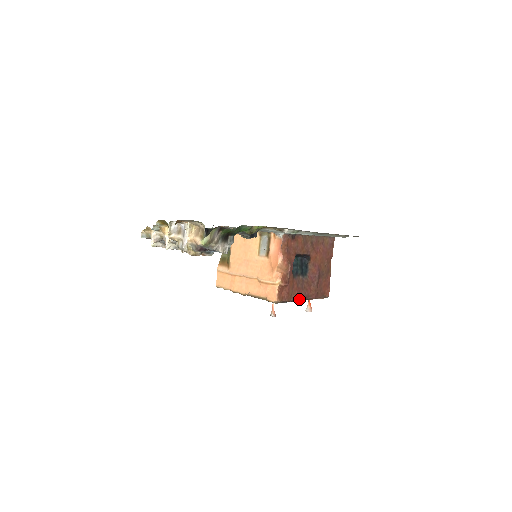
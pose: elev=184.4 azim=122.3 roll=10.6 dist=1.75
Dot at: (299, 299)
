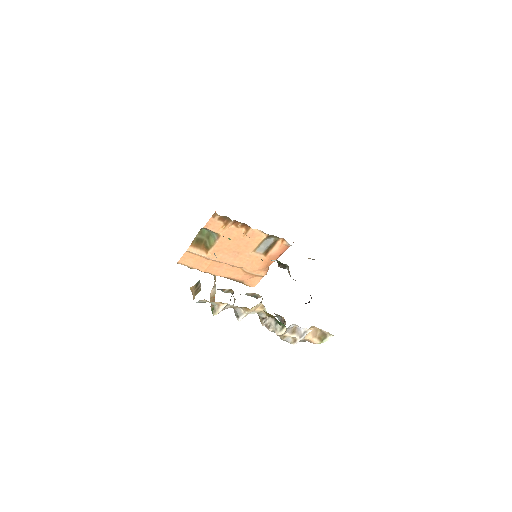
Dot at: occluded
